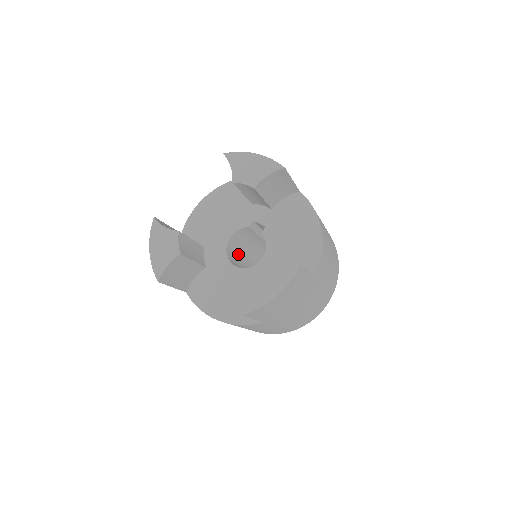
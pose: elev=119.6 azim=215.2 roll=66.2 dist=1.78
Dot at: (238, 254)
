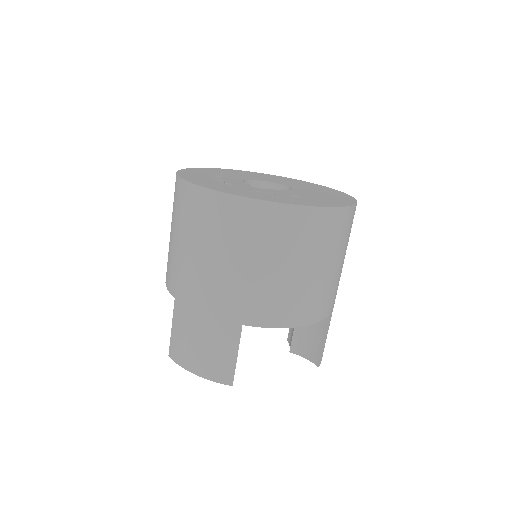
Dot at: occluded
